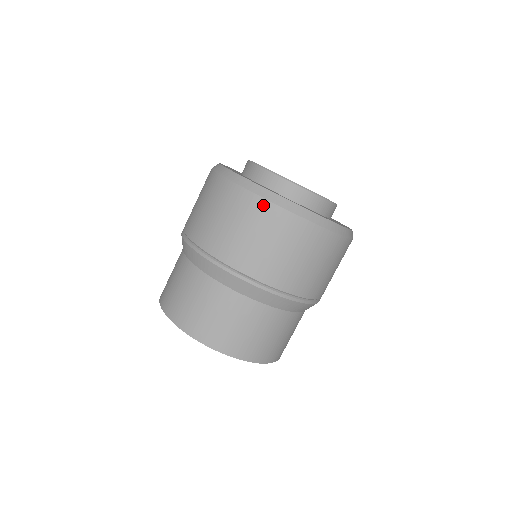
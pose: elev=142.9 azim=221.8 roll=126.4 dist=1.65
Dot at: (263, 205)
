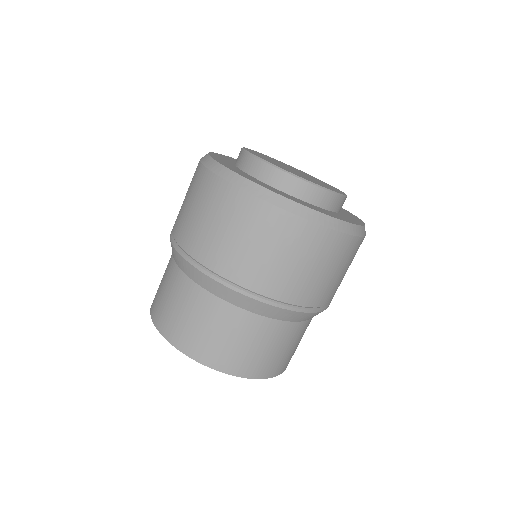
Dot at: (197, 166)
